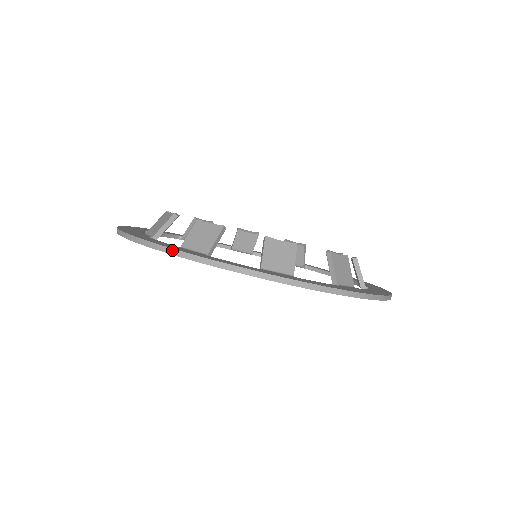
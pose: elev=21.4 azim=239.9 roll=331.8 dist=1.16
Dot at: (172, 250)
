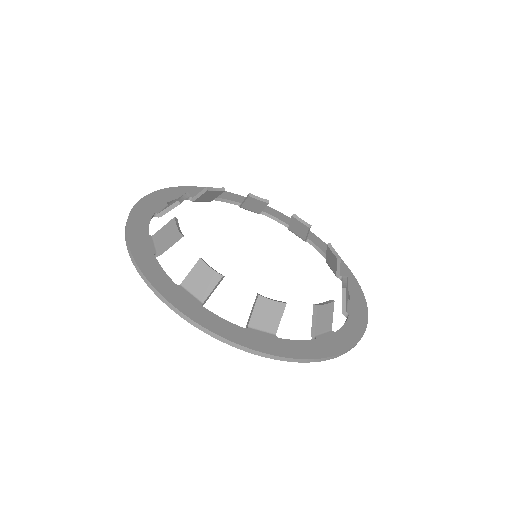
Dot at: (170, 305)
